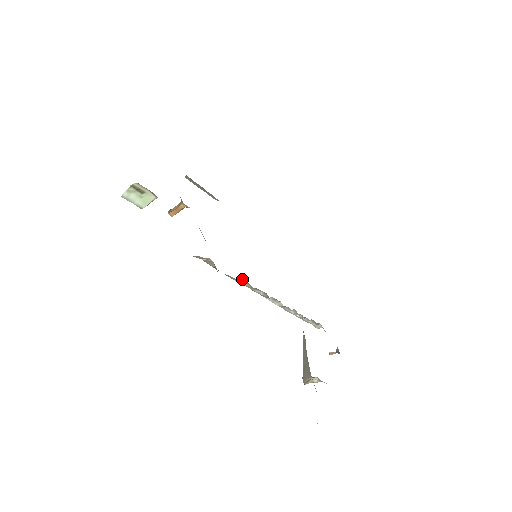
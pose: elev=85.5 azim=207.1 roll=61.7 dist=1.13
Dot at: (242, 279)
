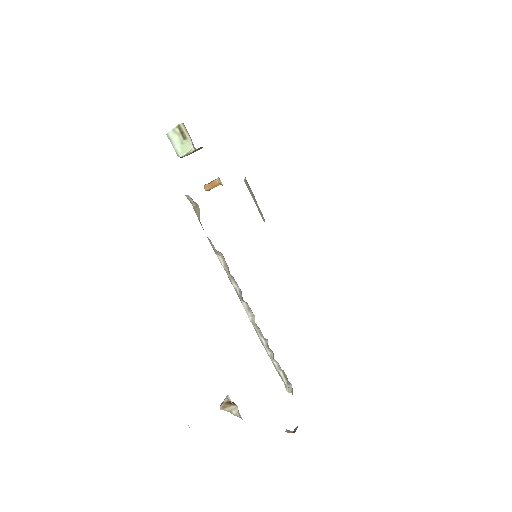
Dot at: occluded
